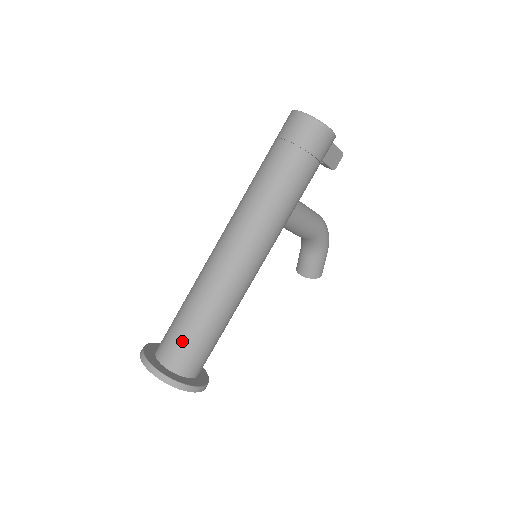
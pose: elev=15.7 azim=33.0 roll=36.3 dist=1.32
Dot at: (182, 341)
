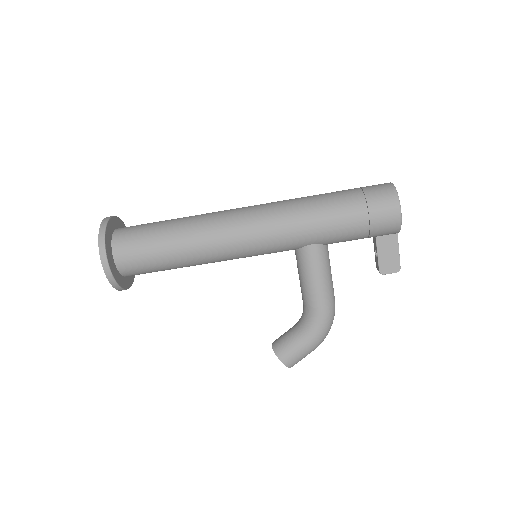
Dot at: (144, 228)
